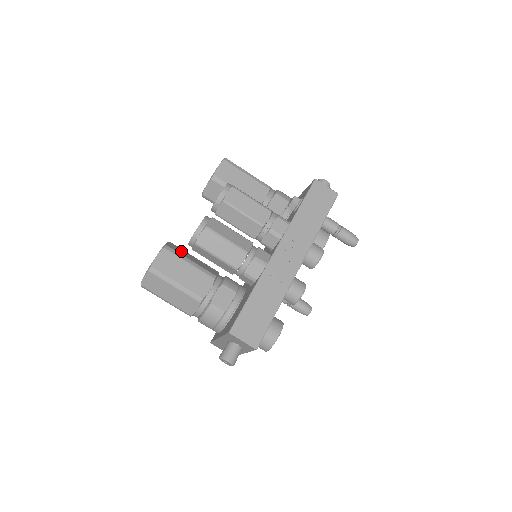
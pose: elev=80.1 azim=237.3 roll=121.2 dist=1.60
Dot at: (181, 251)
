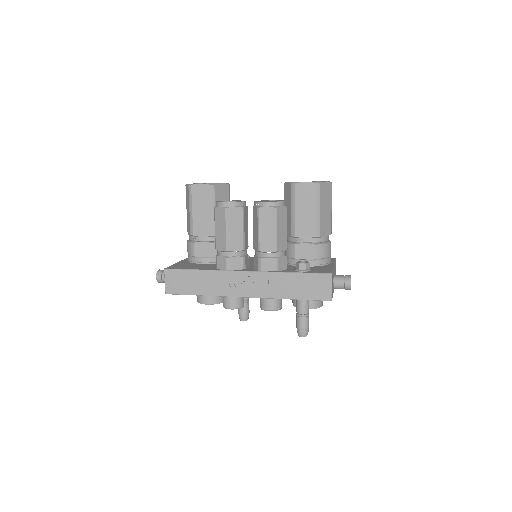
Dot at: (222, 197)
